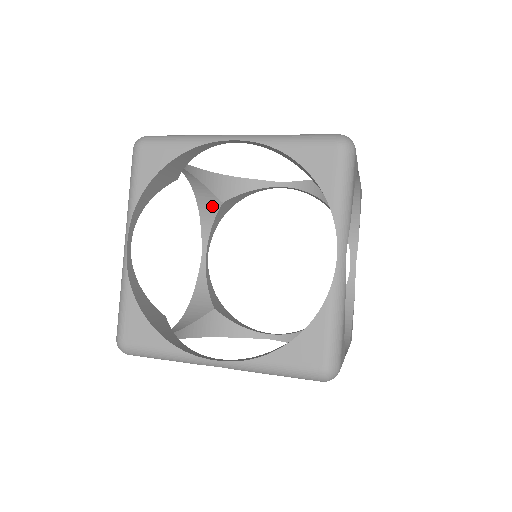
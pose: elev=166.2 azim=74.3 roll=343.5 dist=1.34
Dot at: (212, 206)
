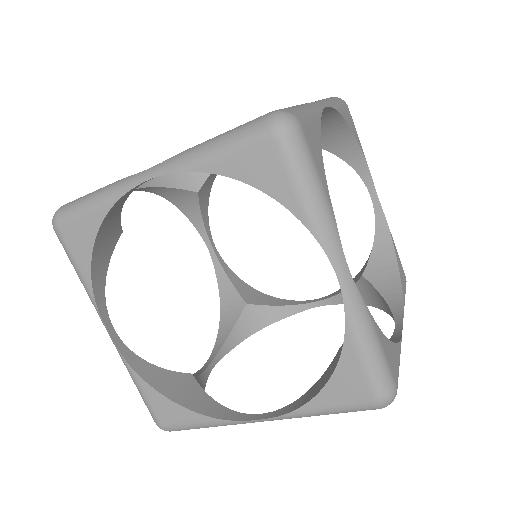
Dot at: (235, 311)
